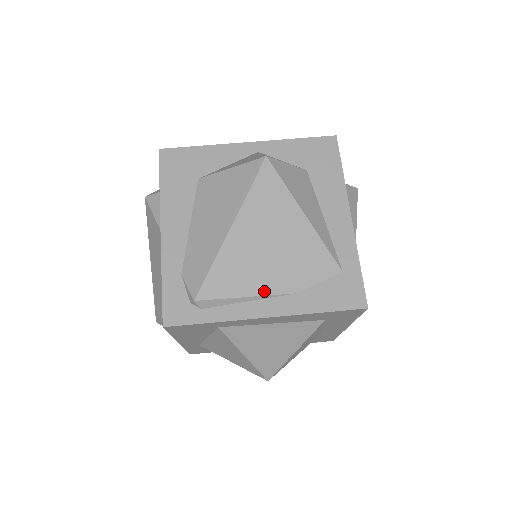
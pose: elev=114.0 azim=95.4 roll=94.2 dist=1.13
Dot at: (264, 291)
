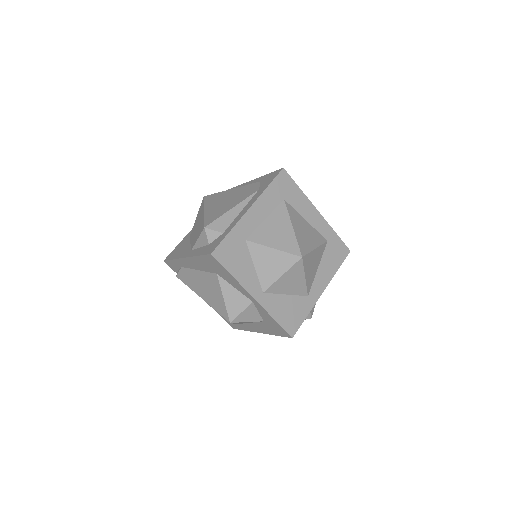
Dot at: occluded
